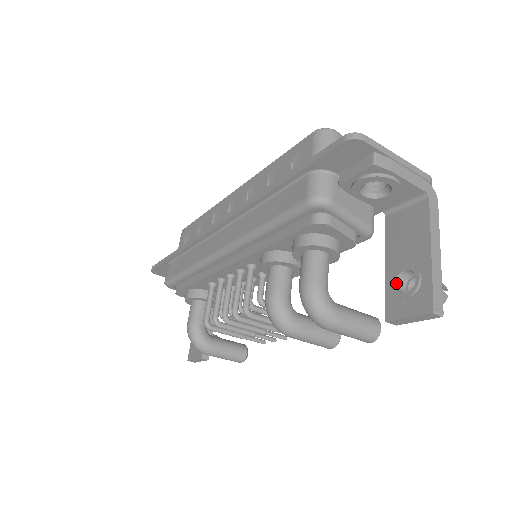
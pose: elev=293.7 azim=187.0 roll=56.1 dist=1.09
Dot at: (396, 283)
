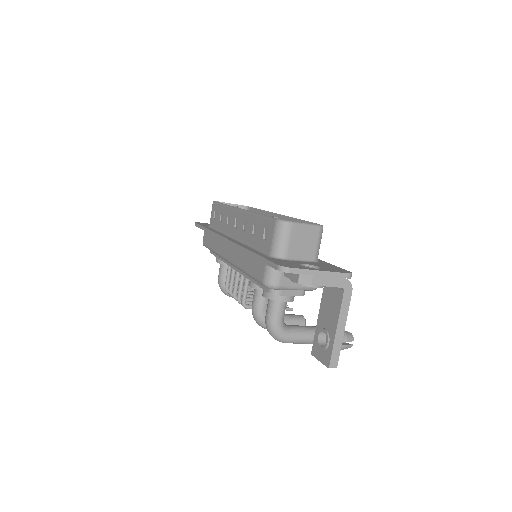
Dot at: (319, 335)
